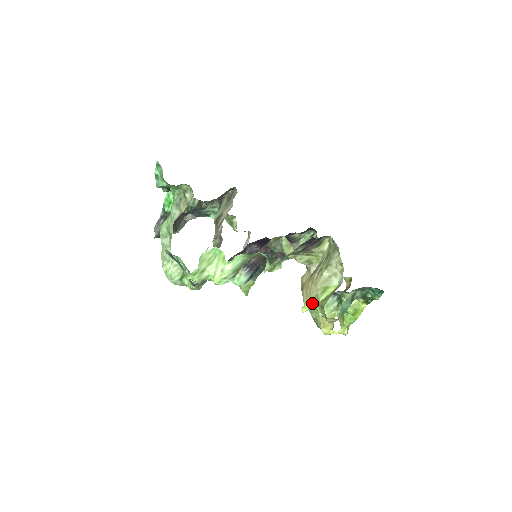
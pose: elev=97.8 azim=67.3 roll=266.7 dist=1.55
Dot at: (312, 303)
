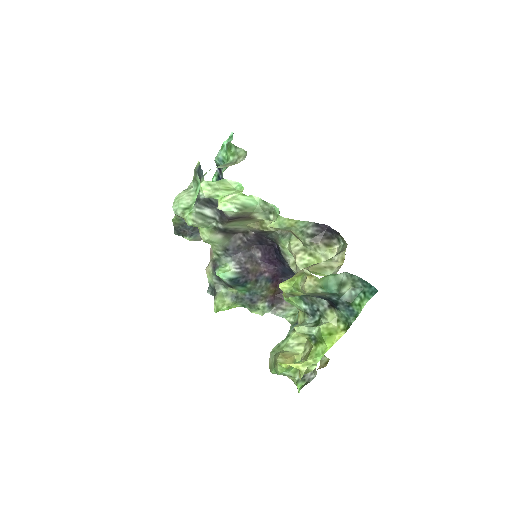
Dot at: (295, 278)
